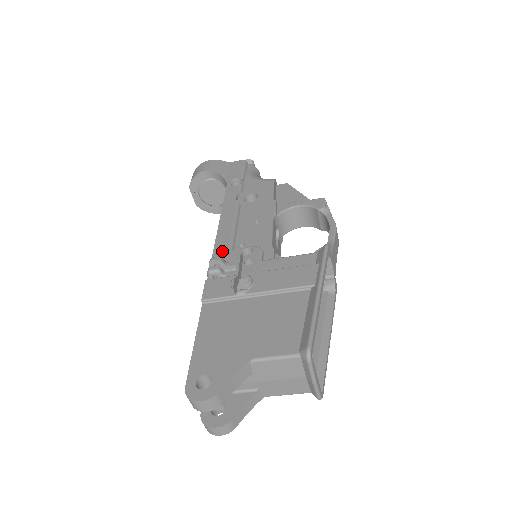
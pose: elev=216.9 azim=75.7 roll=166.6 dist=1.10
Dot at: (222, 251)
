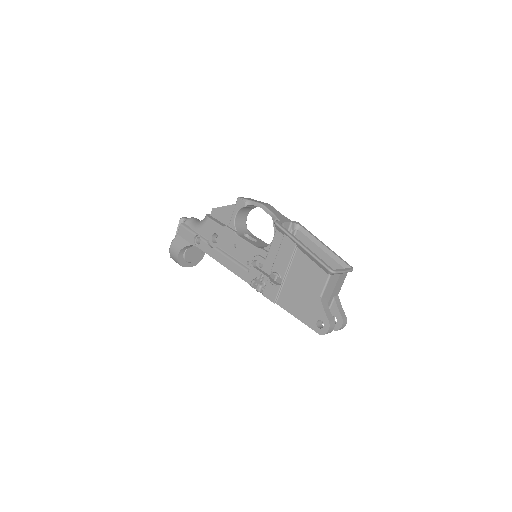
Dot at: (247, 276)
